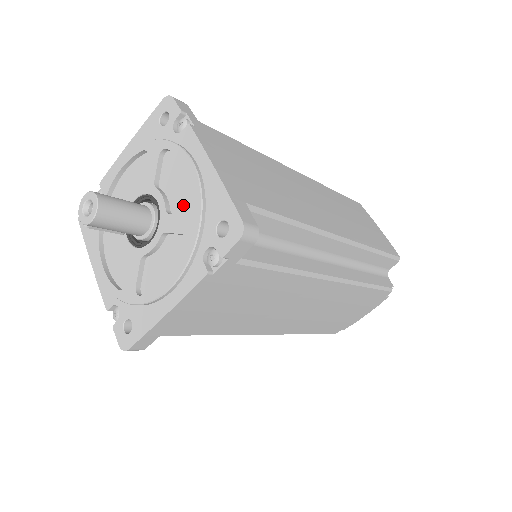
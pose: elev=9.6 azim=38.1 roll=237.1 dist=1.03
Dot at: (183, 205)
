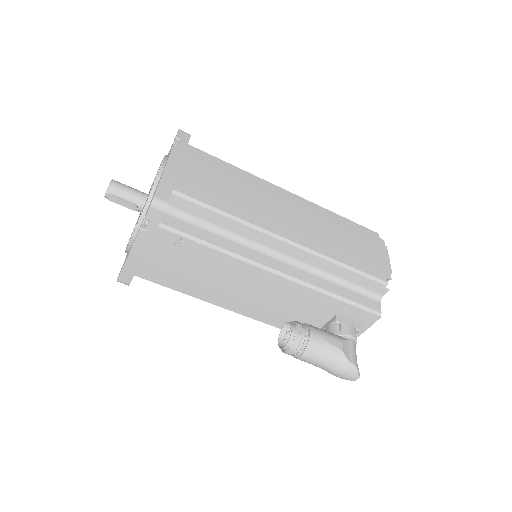
Dot at: occluded
